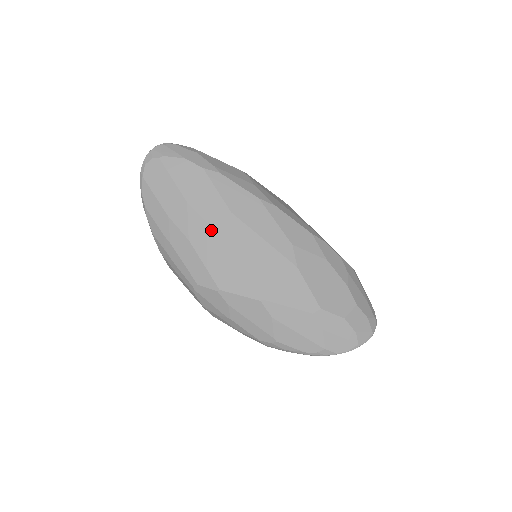
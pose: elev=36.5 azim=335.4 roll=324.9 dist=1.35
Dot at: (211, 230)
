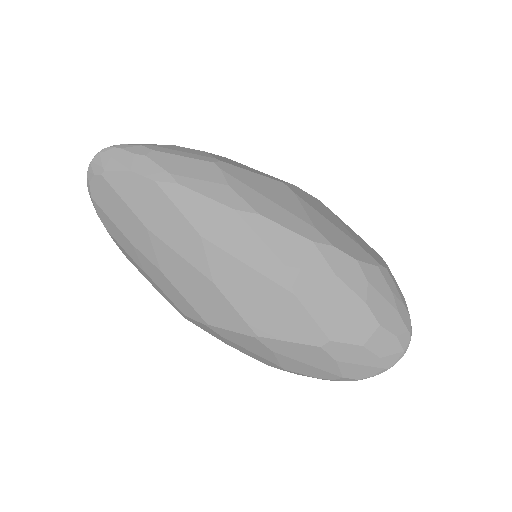
Dot at: (182, 260)
